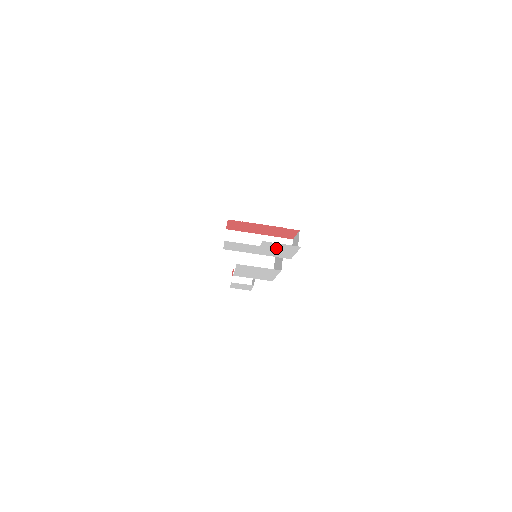
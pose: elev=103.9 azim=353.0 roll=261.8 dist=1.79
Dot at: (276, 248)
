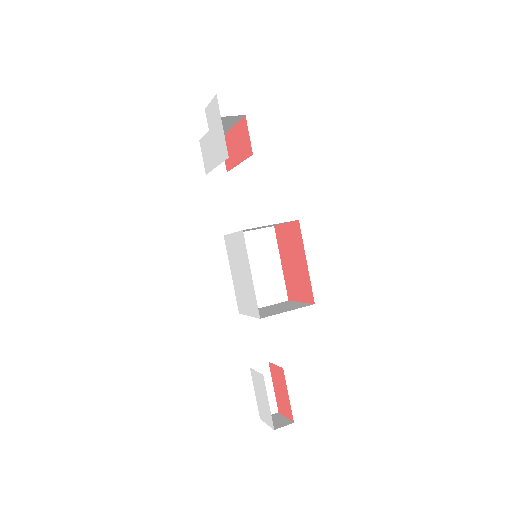
Dot at: (214, 125)
